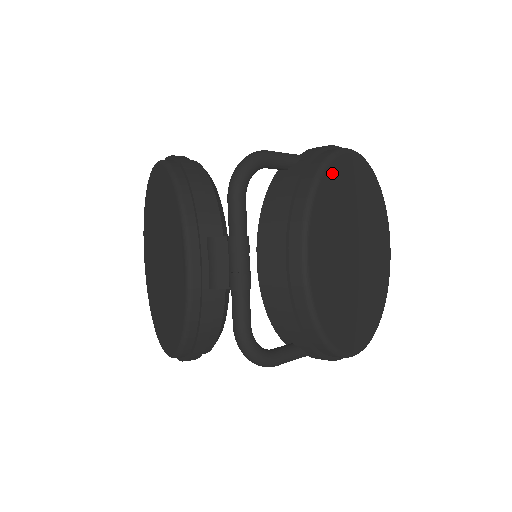
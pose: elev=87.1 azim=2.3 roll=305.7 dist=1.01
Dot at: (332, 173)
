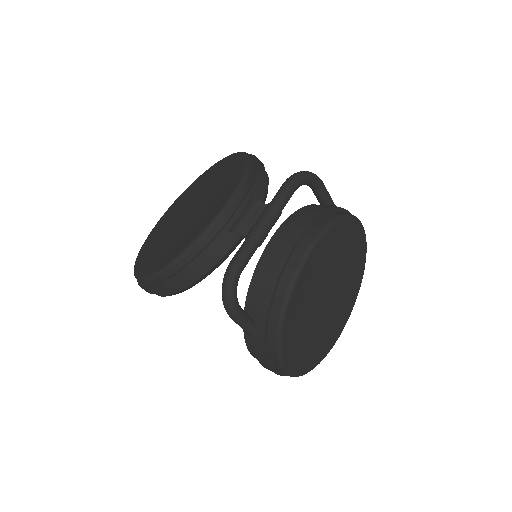
Dot at: (350, 226)
